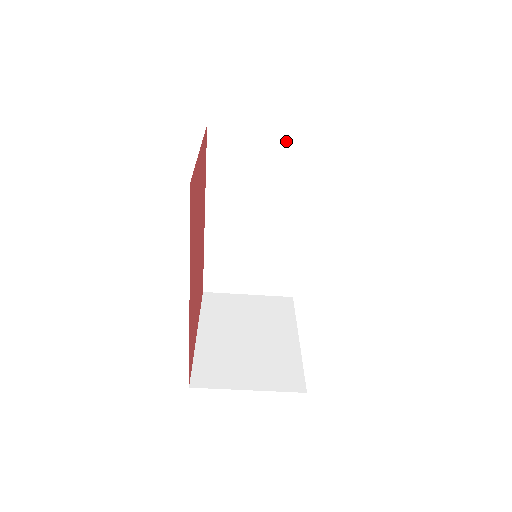
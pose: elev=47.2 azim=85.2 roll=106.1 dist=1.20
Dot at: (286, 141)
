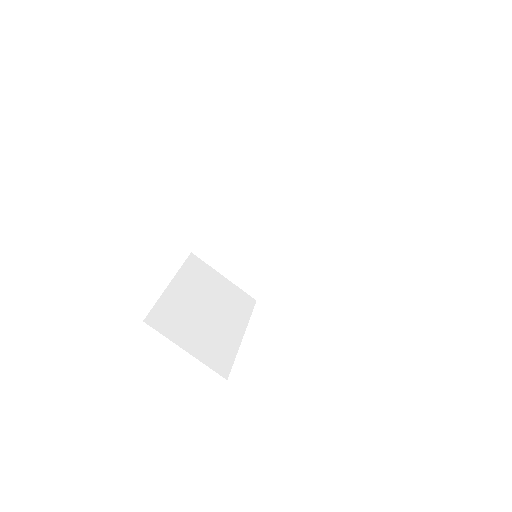
Dot at: (333, 185)
